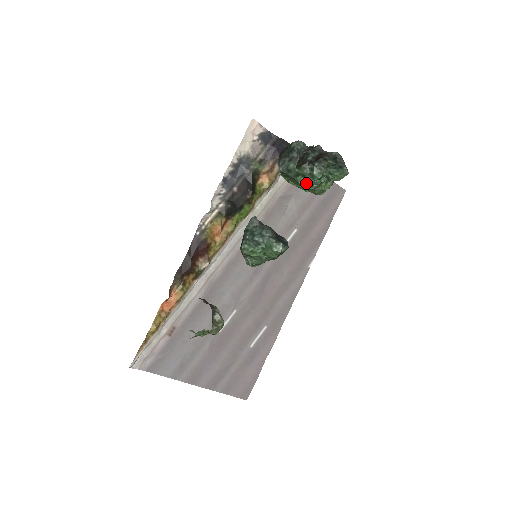
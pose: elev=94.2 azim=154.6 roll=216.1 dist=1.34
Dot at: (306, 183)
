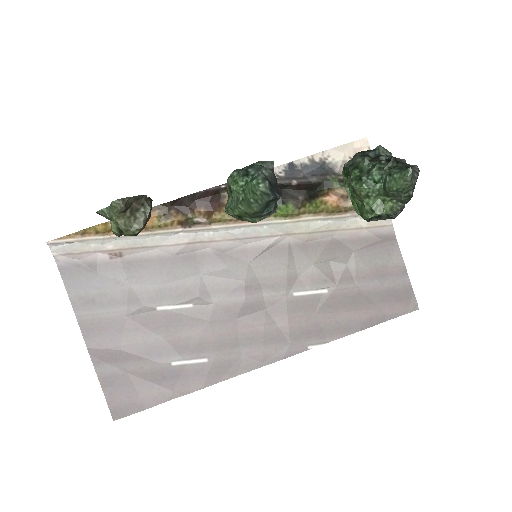
Dot at: (357, 178)
